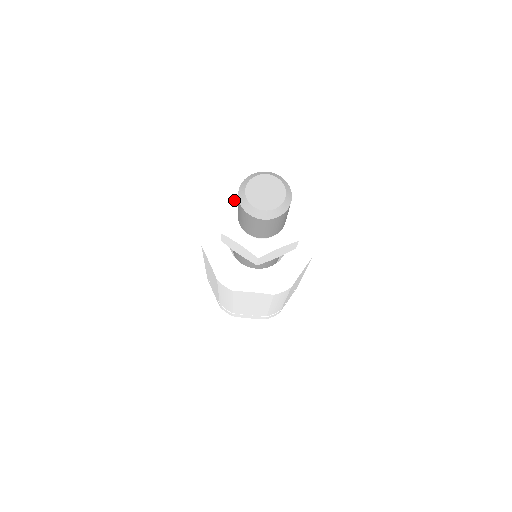
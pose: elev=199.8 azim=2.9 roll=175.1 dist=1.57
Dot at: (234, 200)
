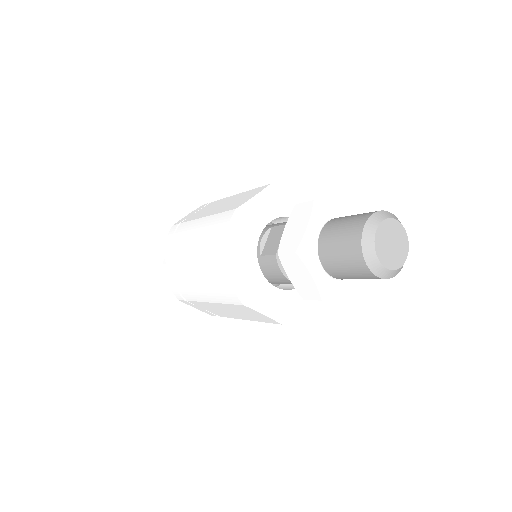
Dot at: (322, 215)
